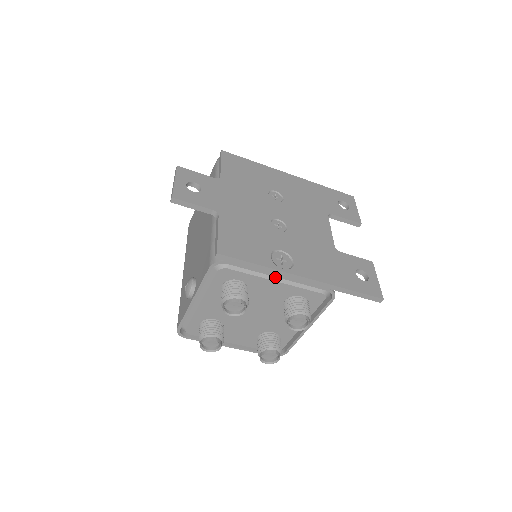
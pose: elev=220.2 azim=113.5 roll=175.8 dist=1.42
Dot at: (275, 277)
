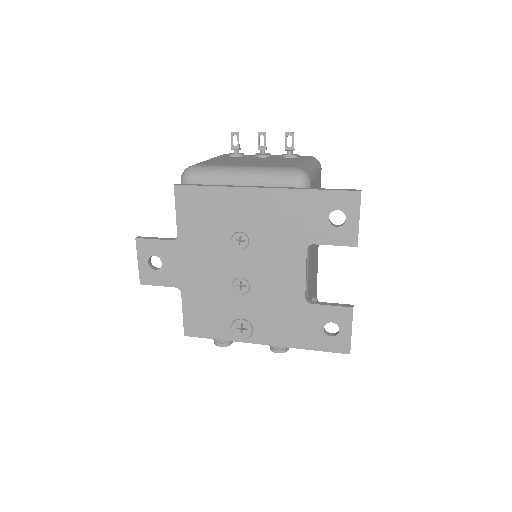
Dot at: occluded
